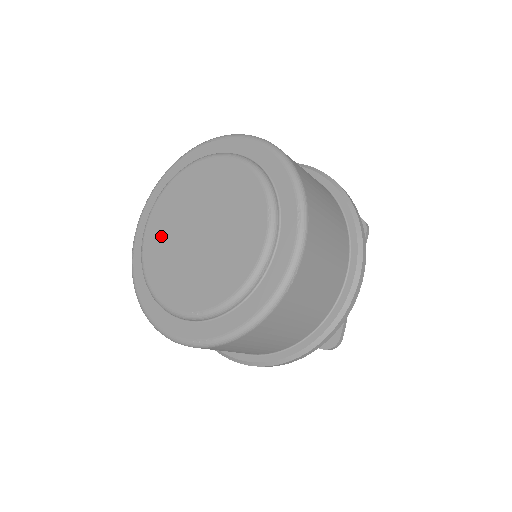
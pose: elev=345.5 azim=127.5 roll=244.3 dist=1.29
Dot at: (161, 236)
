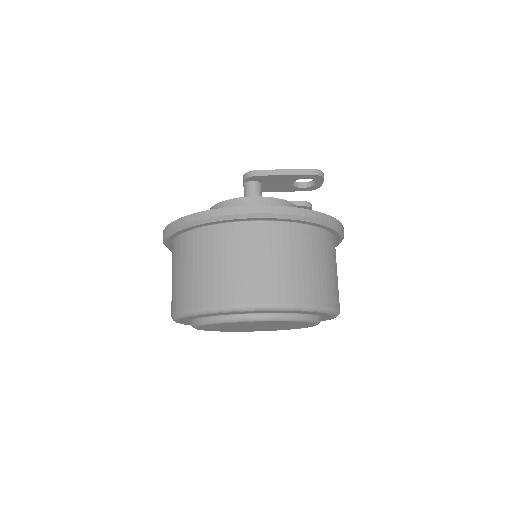
Dot at: occluded
